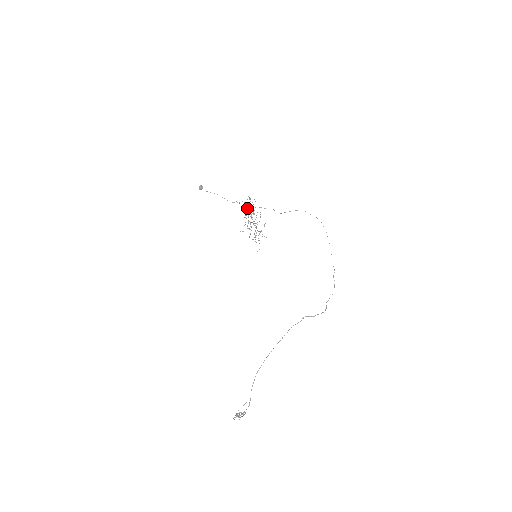
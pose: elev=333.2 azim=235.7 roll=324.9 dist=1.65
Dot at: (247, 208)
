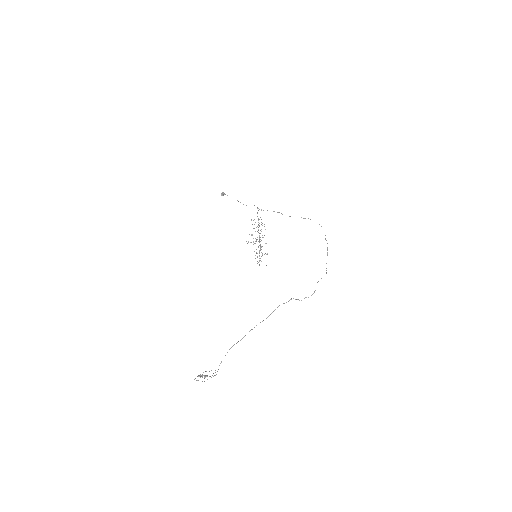
Dot at: occluded
